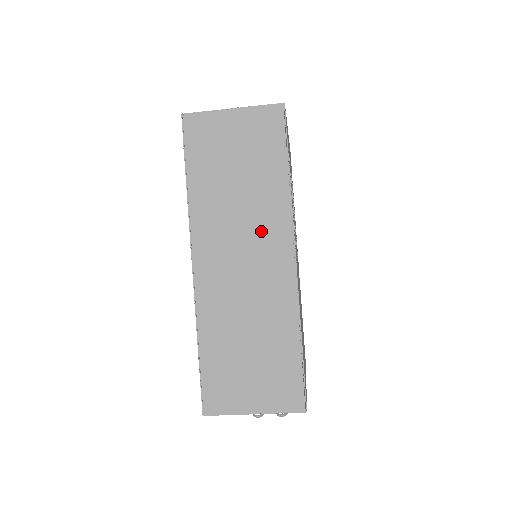
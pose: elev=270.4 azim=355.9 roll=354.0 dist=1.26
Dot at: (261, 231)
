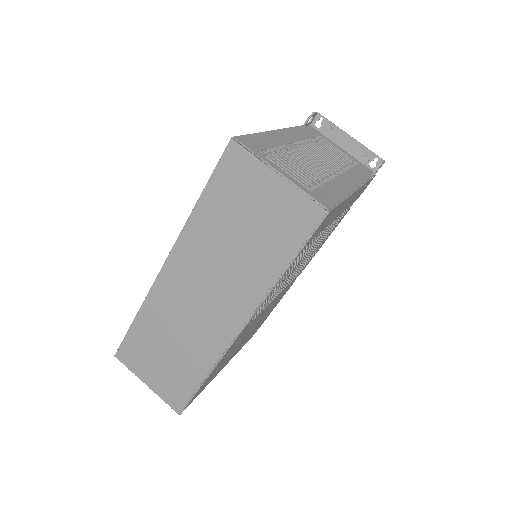
Dot at: (229, 291)
